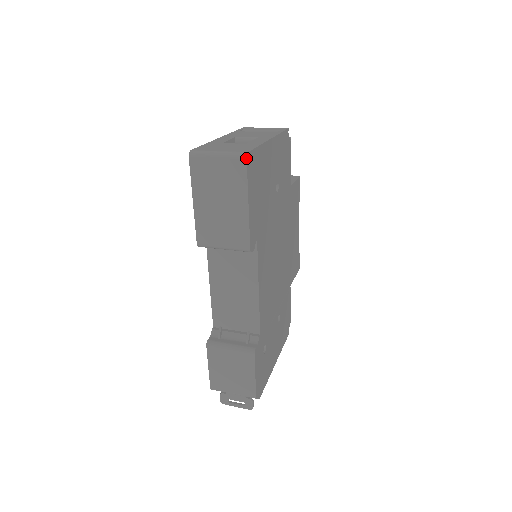
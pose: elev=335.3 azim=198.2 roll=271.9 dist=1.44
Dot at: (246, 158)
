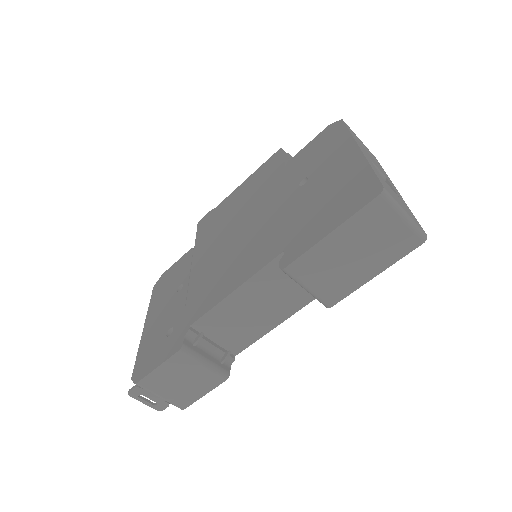
Dot at: (424, 242)
